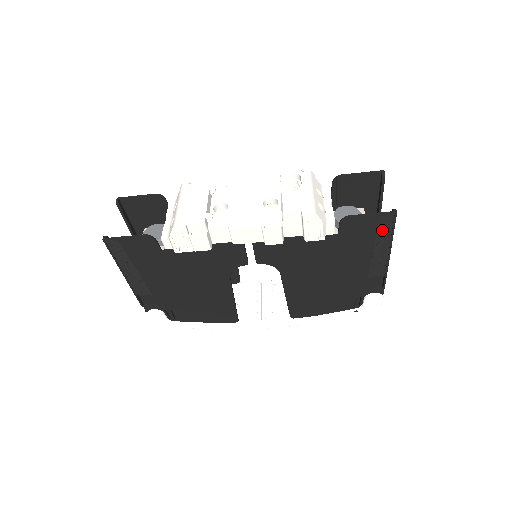
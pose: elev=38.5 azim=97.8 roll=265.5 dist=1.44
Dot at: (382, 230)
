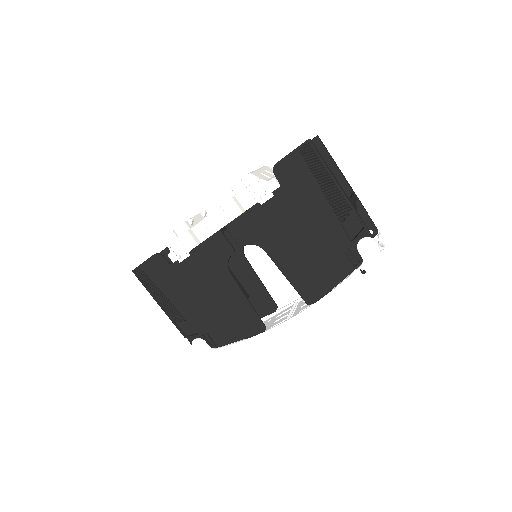
Dot at: (311, 163)
